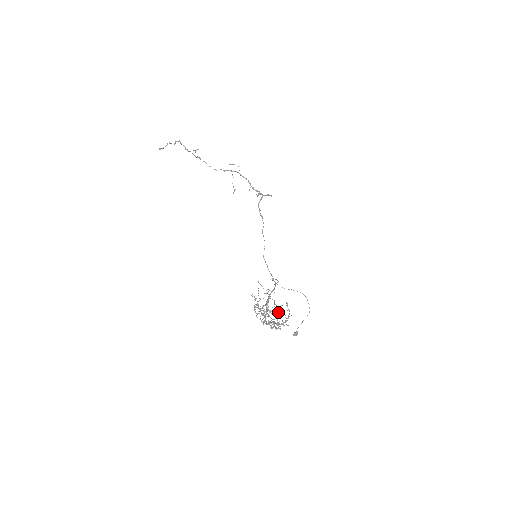
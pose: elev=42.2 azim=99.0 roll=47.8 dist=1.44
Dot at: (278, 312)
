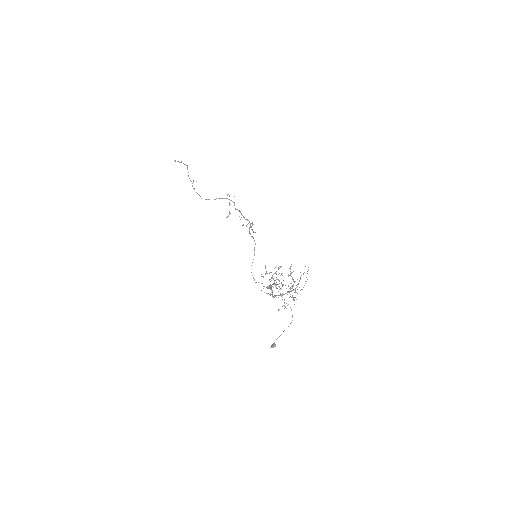
Dot at: occluded
